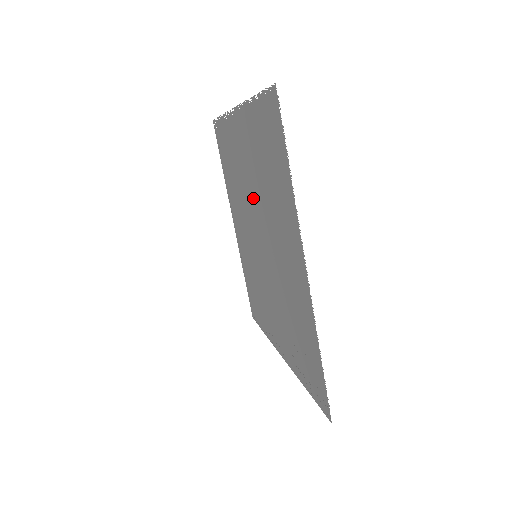
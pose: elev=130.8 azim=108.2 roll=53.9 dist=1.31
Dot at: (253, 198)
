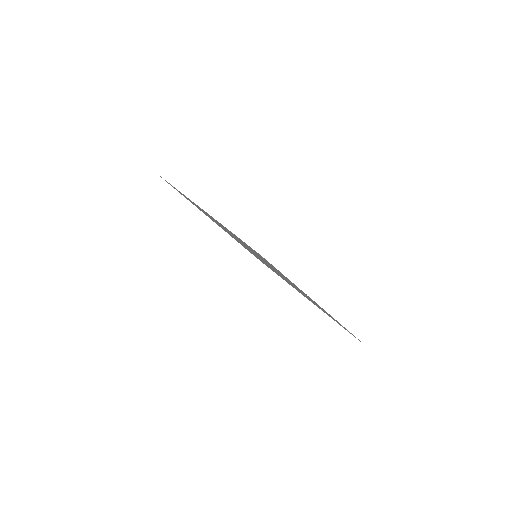
Dot at: occluded
